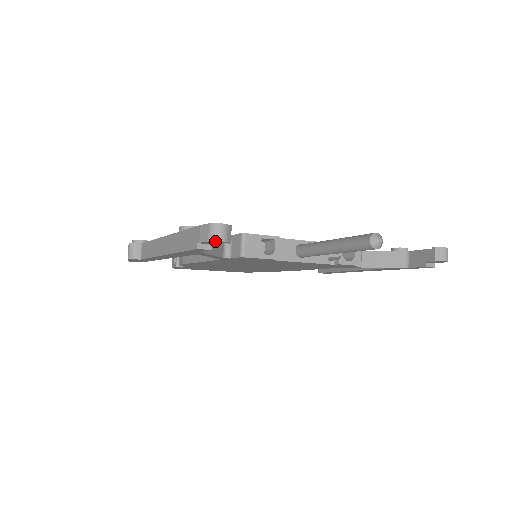
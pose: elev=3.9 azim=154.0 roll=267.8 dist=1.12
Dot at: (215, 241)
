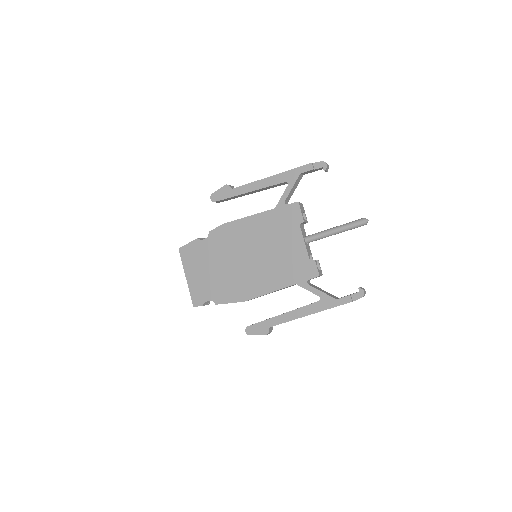
Dot at: (325, 163)
